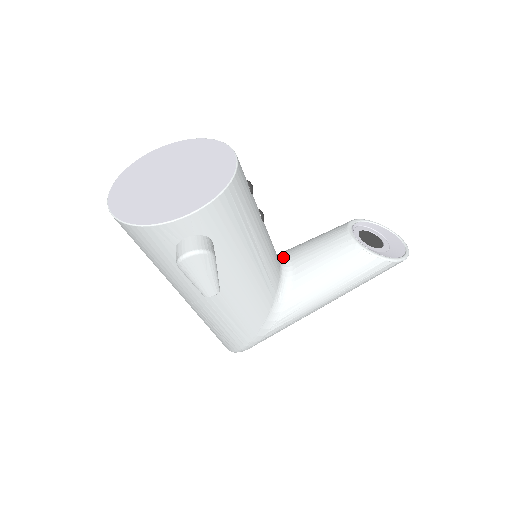
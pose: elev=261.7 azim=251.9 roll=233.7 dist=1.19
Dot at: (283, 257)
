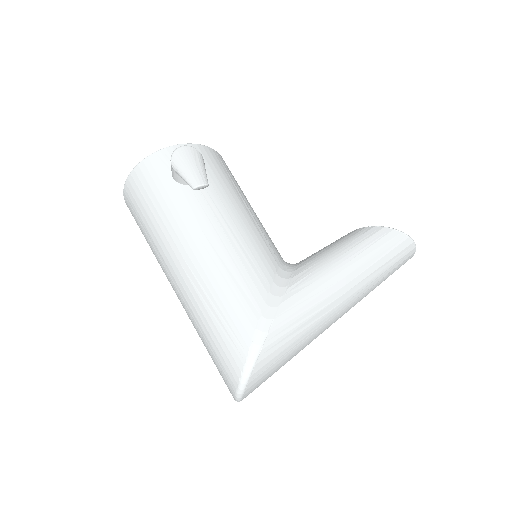
Dot at: occluded
